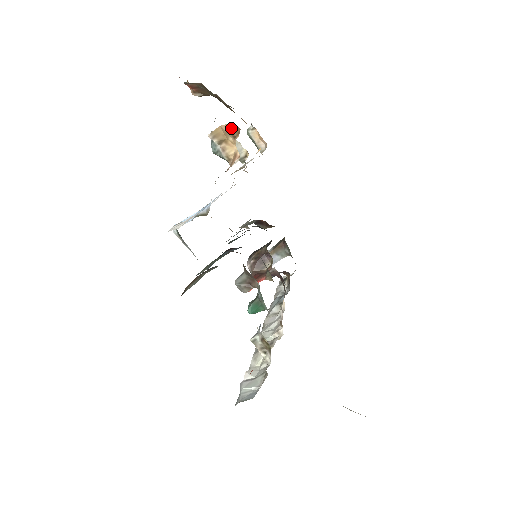
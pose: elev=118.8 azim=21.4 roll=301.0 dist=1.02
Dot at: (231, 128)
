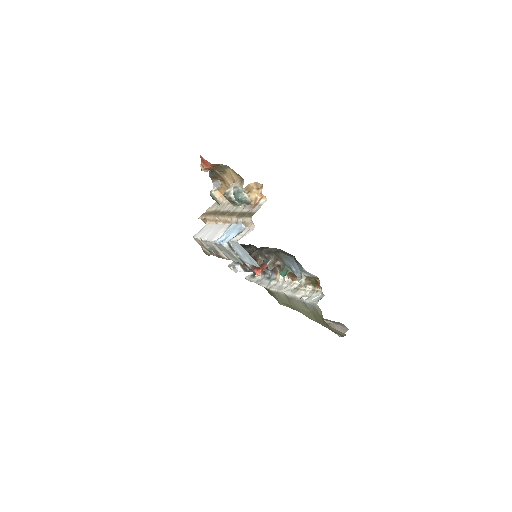
Dot at: (256, 184)
